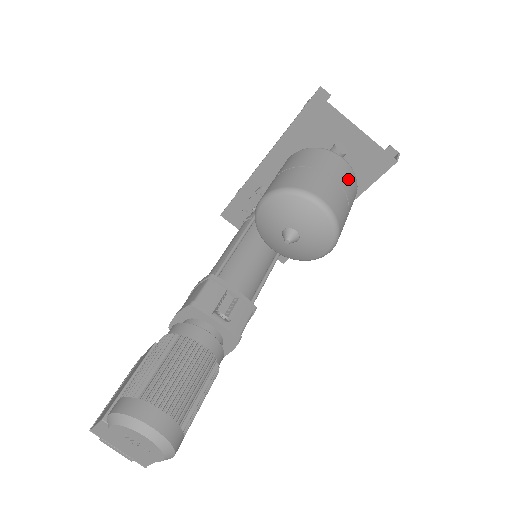
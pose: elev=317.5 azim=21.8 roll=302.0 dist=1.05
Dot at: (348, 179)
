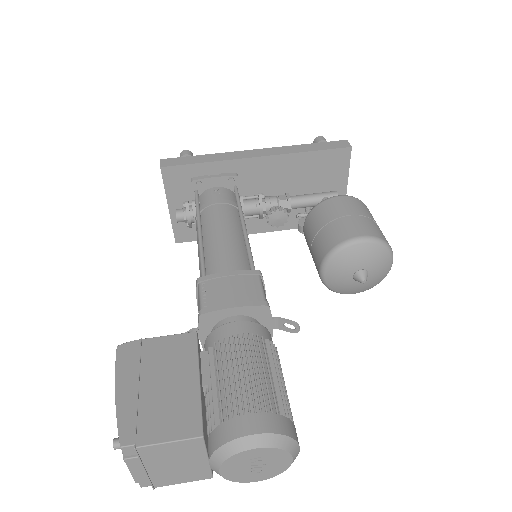
Dot at: occluded
